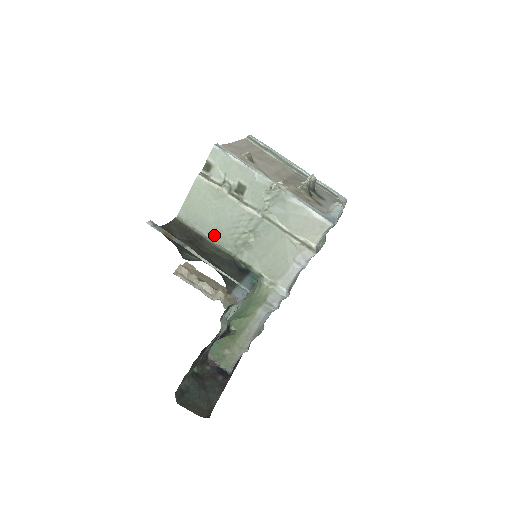
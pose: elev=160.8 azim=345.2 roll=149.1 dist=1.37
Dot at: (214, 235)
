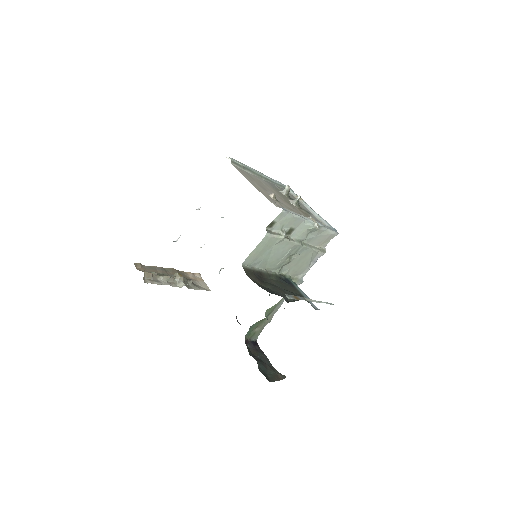
Dot at: (266, 266)
